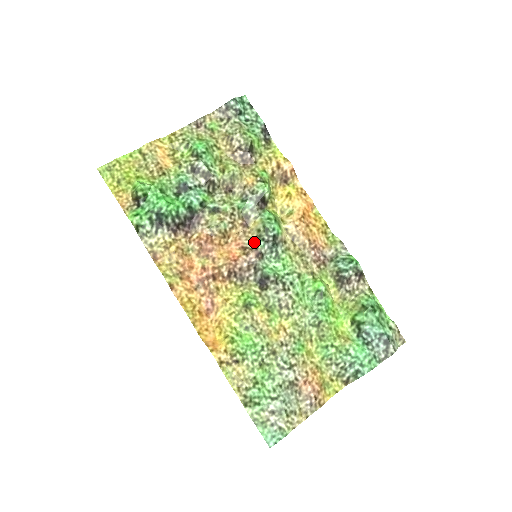
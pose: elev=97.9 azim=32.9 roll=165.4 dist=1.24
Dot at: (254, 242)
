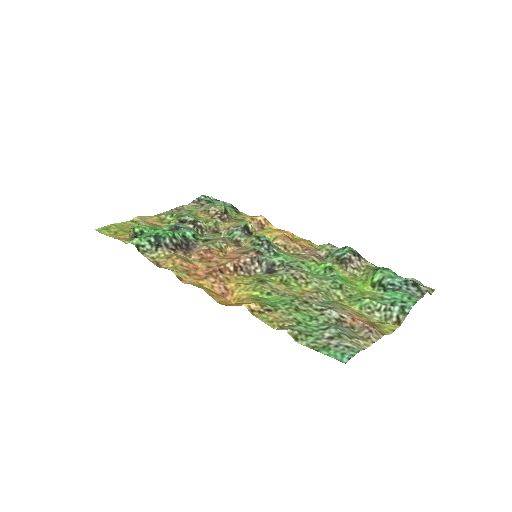
Dot at: (250, 248)
